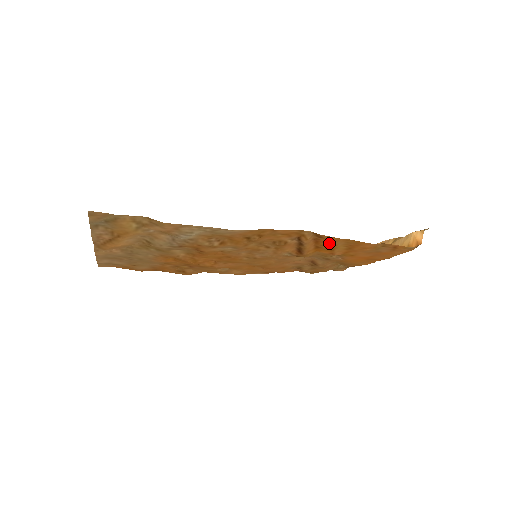
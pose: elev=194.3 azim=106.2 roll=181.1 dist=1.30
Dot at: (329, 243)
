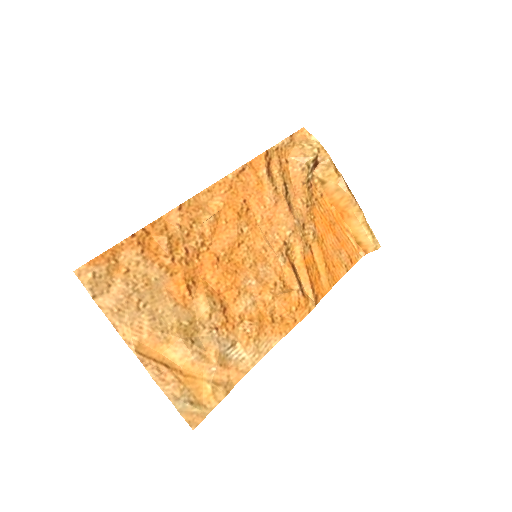
Dot at: (318, 281)
